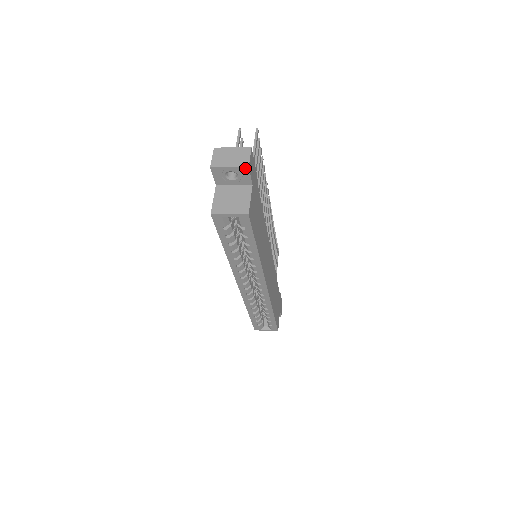
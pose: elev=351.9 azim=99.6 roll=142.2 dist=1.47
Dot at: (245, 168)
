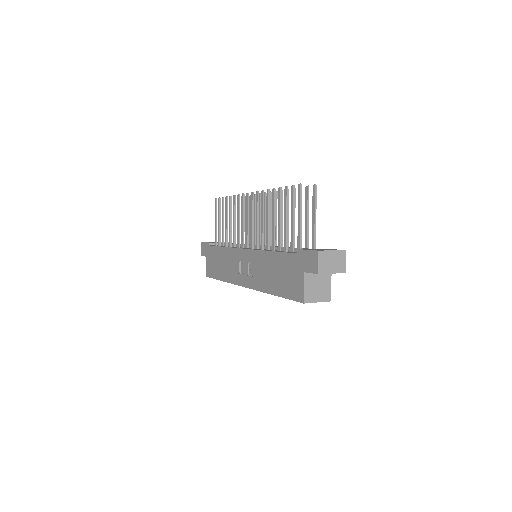
Dot at: occluded
